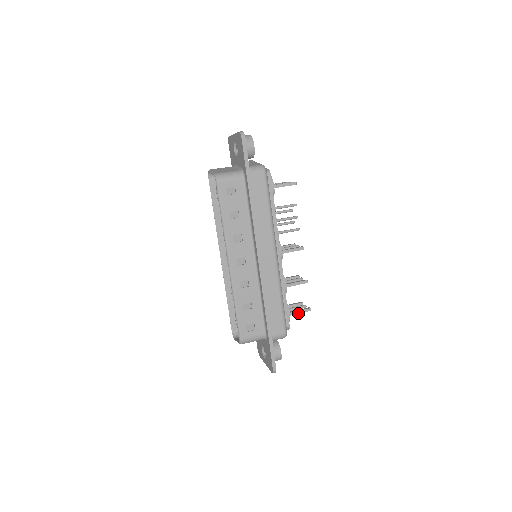
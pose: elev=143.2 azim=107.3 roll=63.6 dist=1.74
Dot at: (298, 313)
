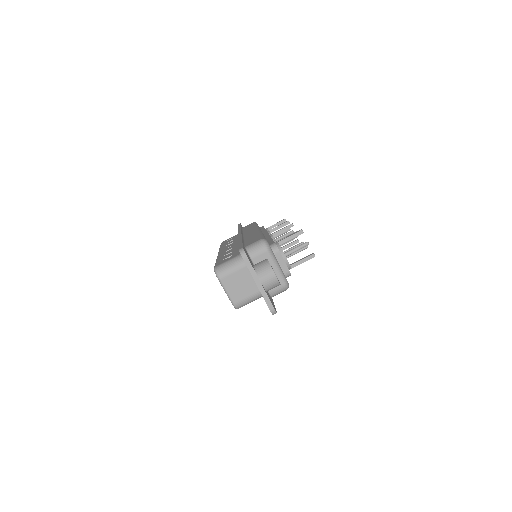
Dot at: (284, 244)
